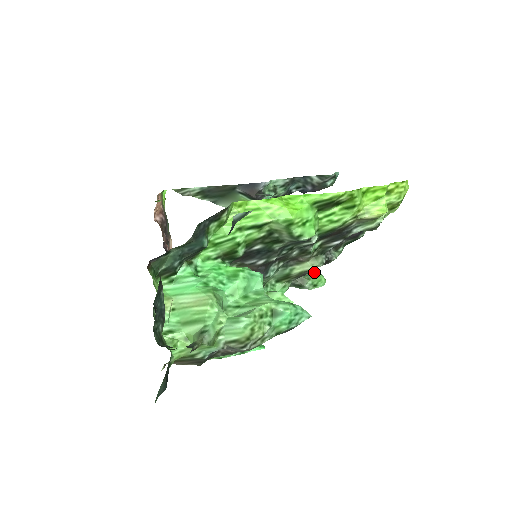
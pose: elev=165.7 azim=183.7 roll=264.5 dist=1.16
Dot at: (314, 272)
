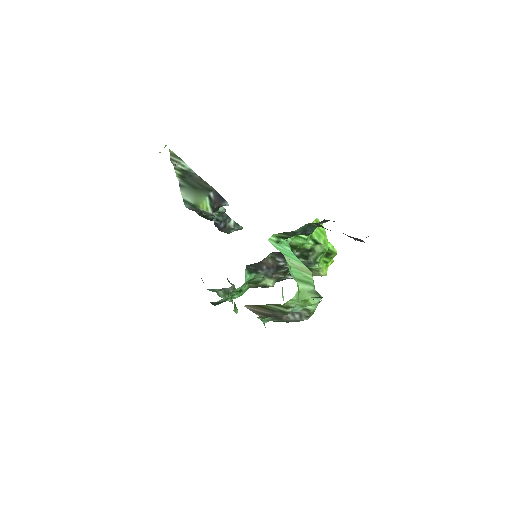
Dot at: occluded
